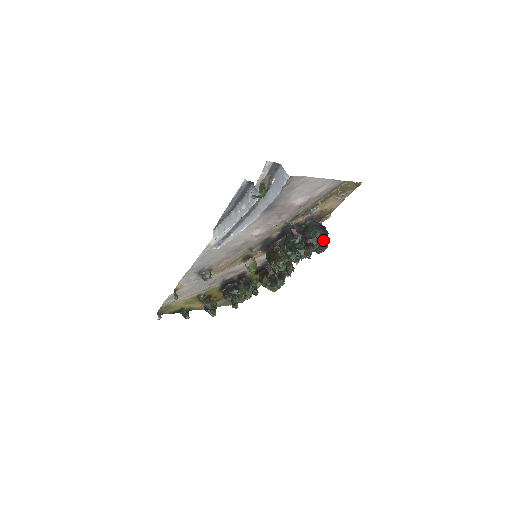
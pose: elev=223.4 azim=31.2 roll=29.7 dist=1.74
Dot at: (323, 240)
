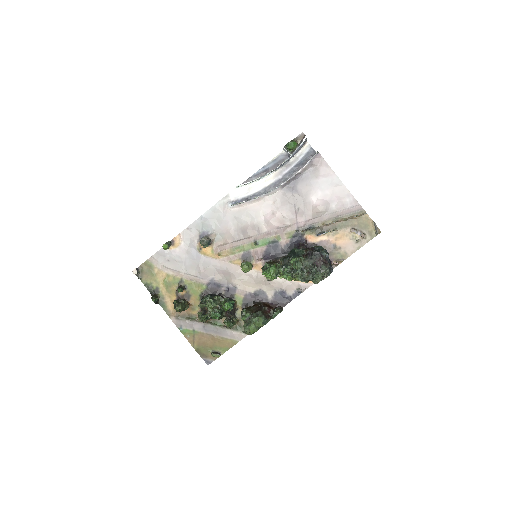
Dot at: (324, 260)
